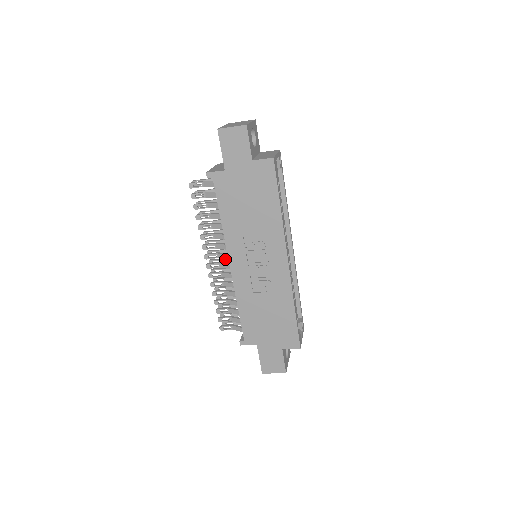
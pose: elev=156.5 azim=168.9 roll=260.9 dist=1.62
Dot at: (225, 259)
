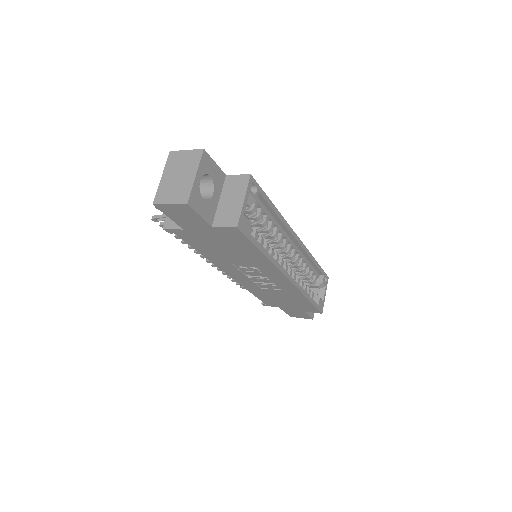
Dot at: occluded
